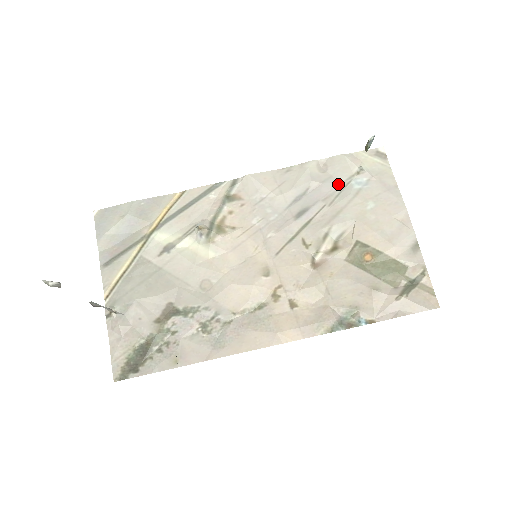
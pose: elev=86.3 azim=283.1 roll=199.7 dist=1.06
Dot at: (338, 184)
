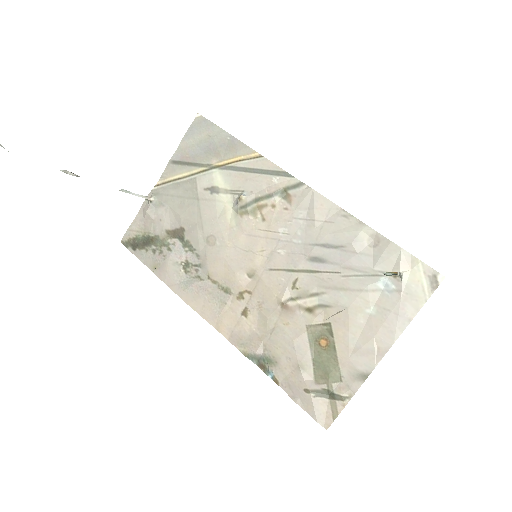
Dot at: (369, 267)
